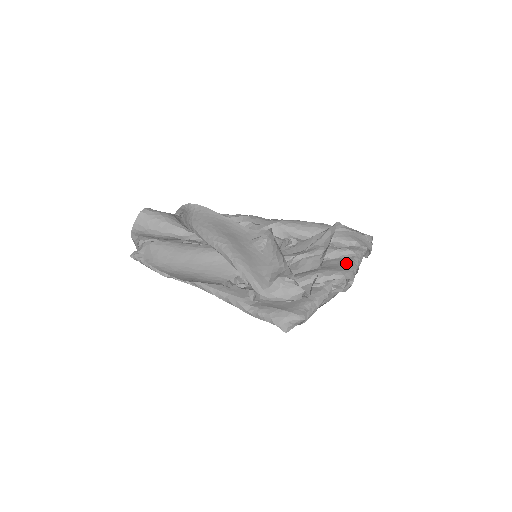
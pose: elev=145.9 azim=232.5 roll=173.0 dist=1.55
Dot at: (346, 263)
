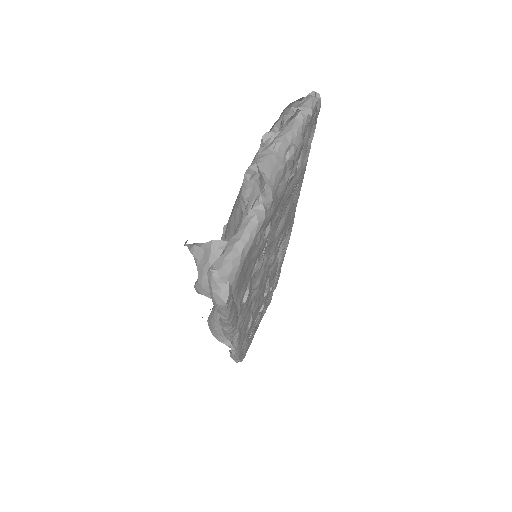
Dot at: occluded
